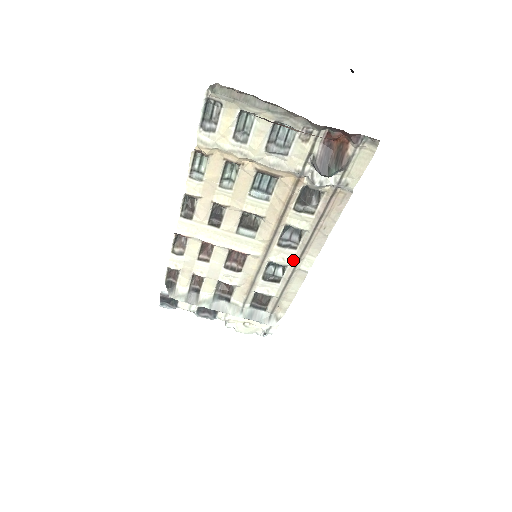
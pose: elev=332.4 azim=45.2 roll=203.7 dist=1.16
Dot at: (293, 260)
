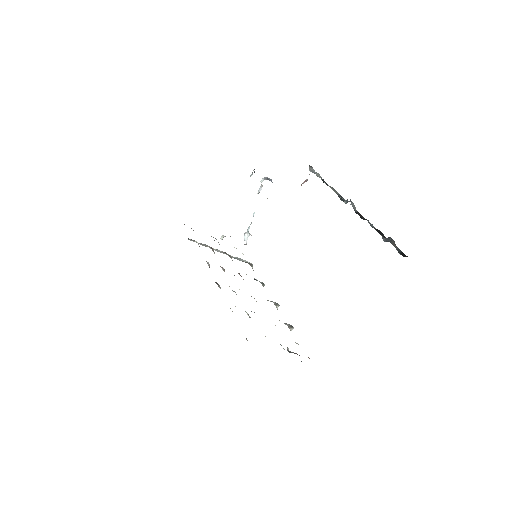
Dot at: occluded
